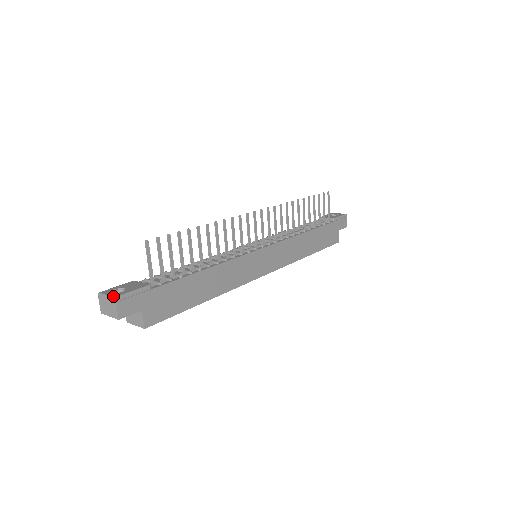
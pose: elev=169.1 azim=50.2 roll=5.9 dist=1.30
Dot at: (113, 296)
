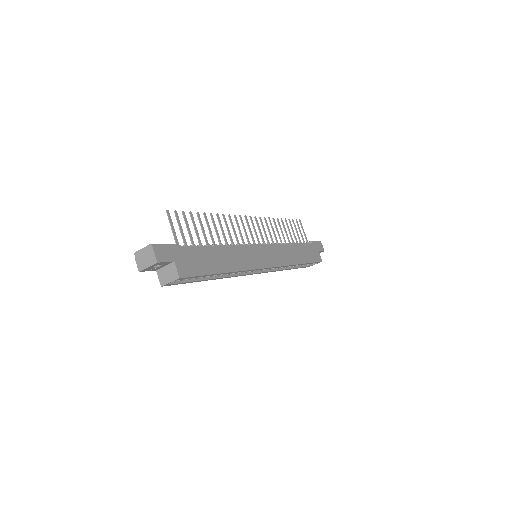
Dot at: (149, 244)
